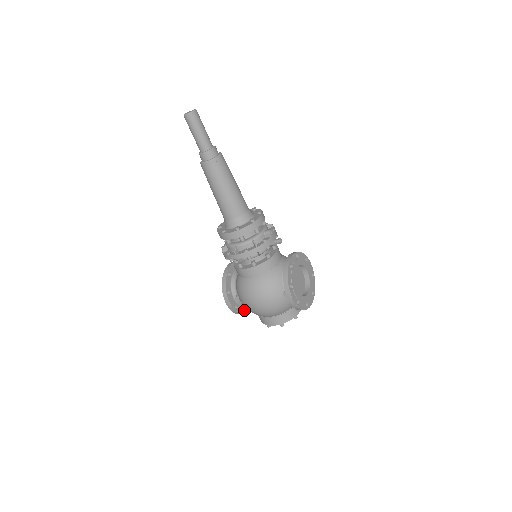
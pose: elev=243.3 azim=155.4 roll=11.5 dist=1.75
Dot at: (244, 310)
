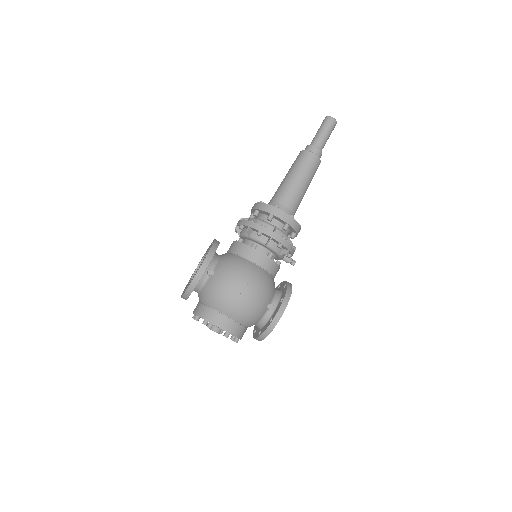
Dot at: occluded
